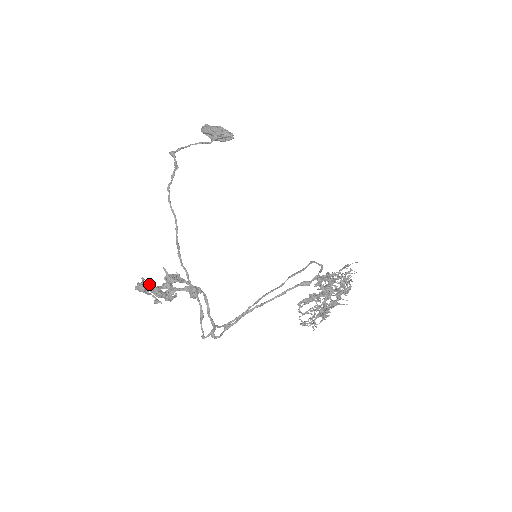
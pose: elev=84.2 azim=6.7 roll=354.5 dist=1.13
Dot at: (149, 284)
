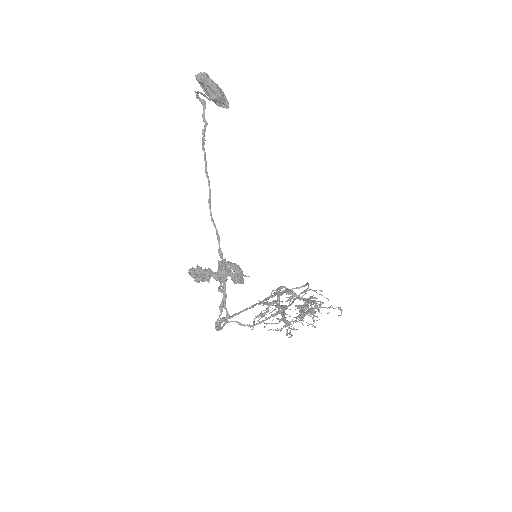
Dot at: occluded
